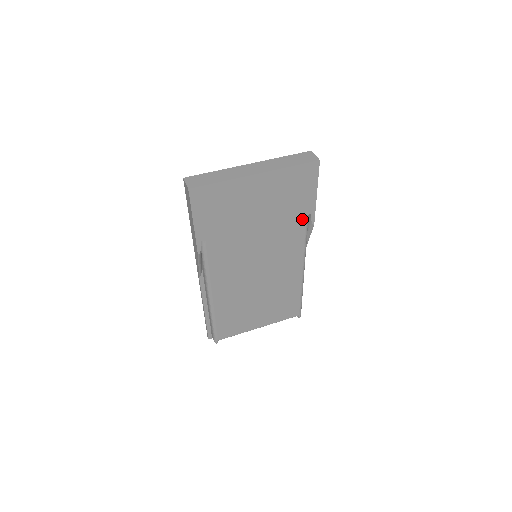
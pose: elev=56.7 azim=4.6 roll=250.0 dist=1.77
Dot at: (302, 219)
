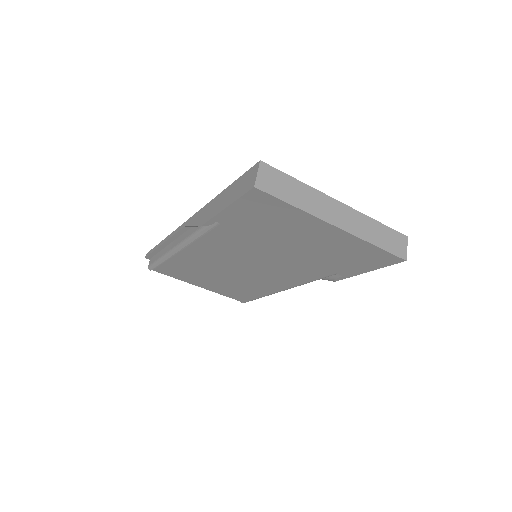
Dot at: (330, 272)
